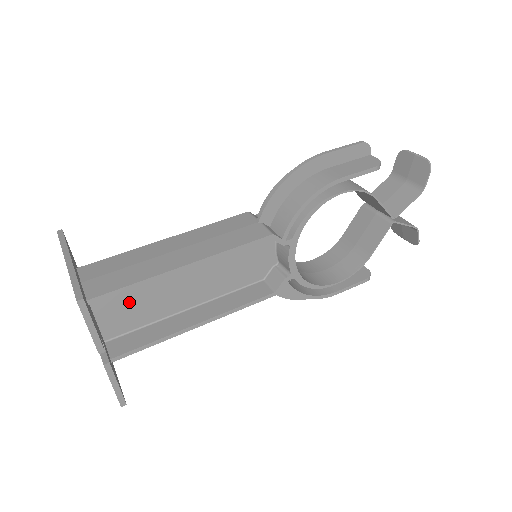
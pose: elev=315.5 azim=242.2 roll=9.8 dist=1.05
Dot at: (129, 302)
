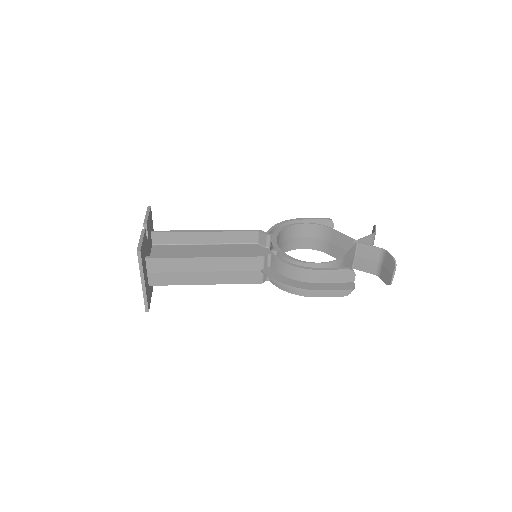
Dot at: occluded
